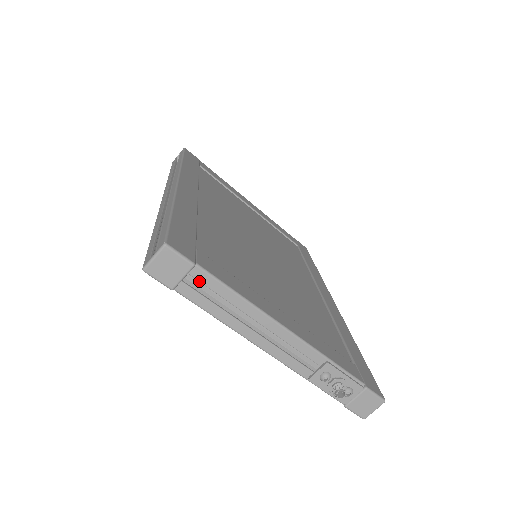
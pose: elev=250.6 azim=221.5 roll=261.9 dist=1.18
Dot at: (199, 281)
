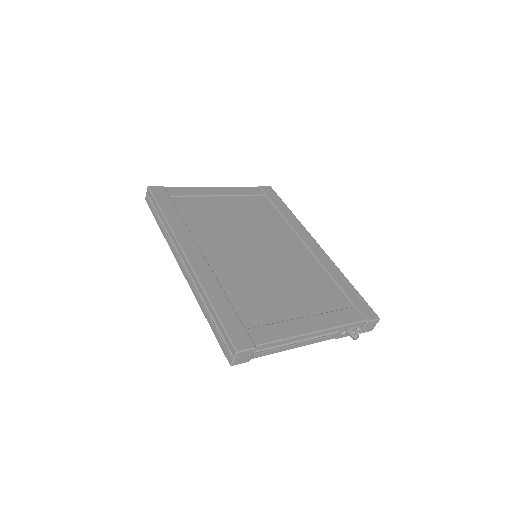
Dot at: (260, 349)
